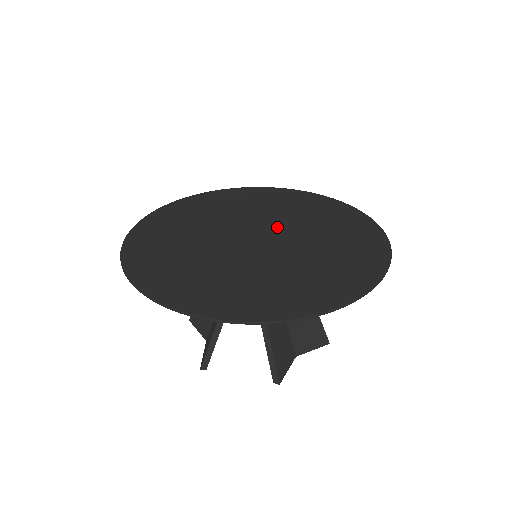
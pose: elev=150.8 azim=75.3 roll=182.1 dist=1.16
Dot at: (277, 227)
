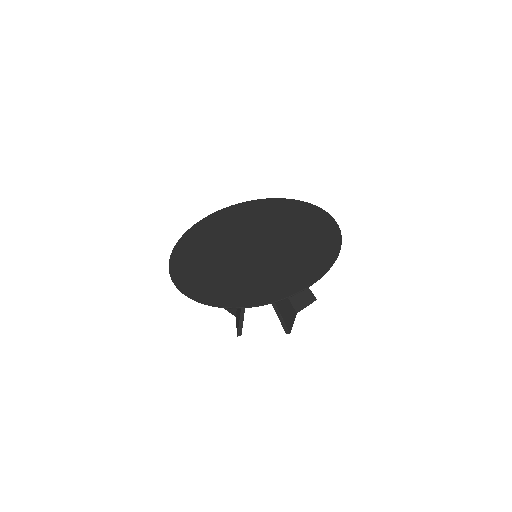
Dot at: (265, 233)
